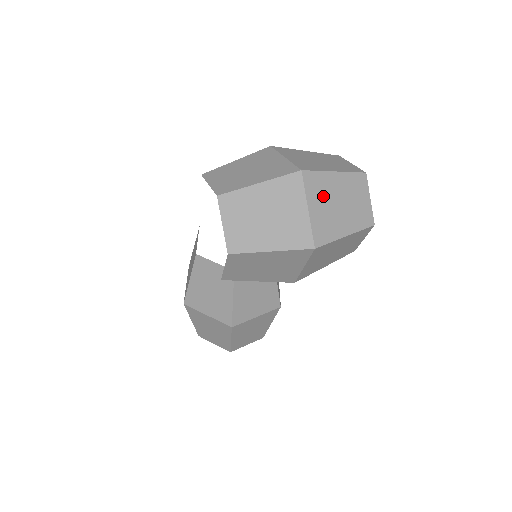
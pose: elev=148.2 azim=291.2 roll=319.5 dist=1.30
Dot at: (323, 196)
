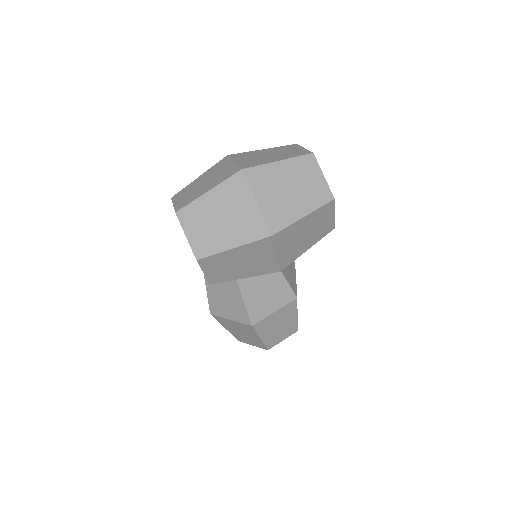
Dot at: (270, 186)
